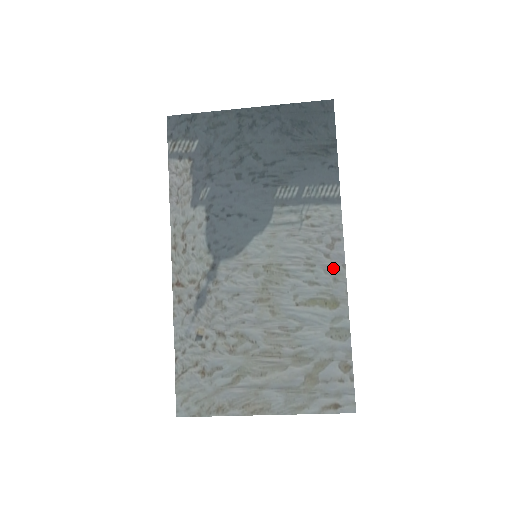
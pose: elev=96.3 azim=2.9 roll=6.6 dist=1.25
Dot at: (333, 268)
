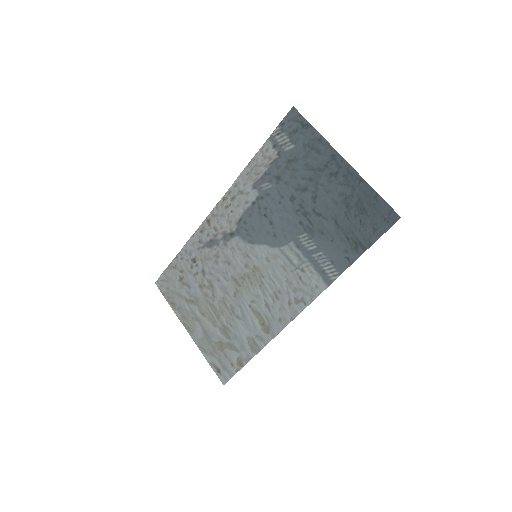
Dot at: (285, 313)
